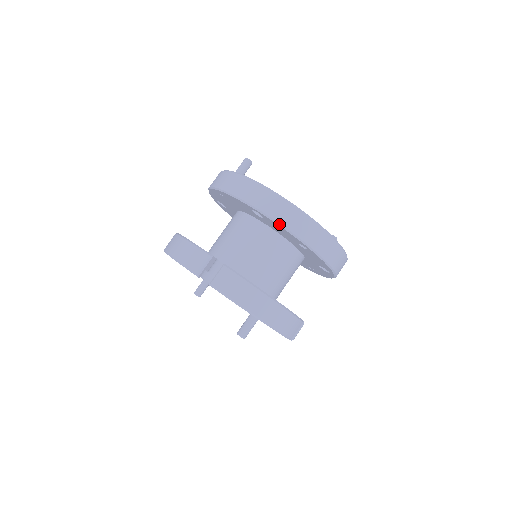
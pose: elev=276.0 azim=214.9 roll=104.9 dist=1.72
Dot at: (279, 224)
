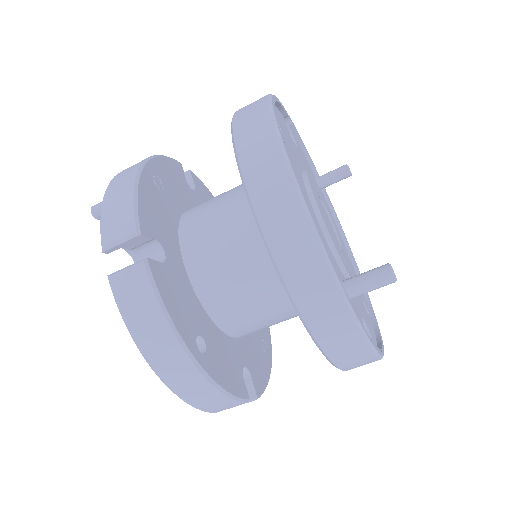
Dot at: occluded
